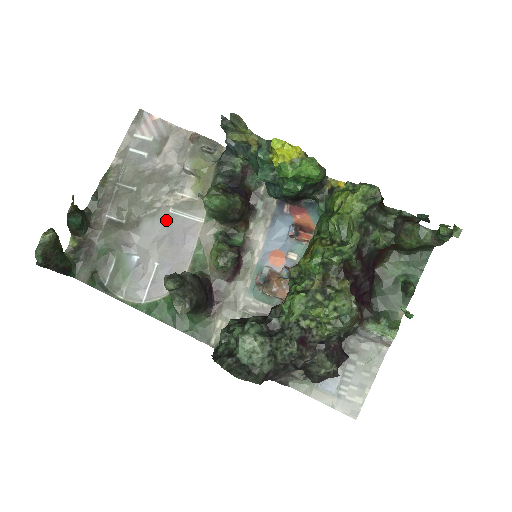
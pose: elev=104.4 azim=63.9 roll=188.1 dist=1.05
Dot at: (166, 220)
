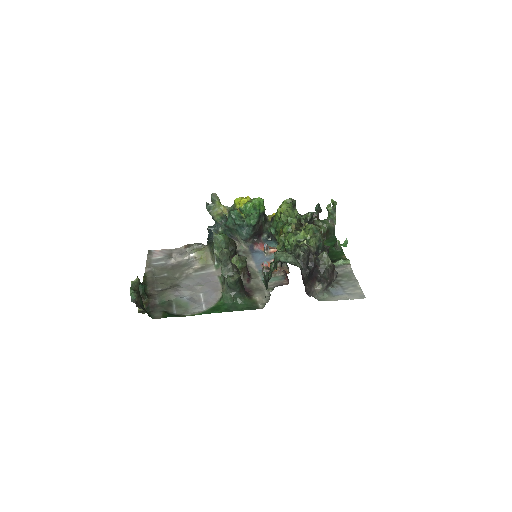
Dot at: (193, 278)
